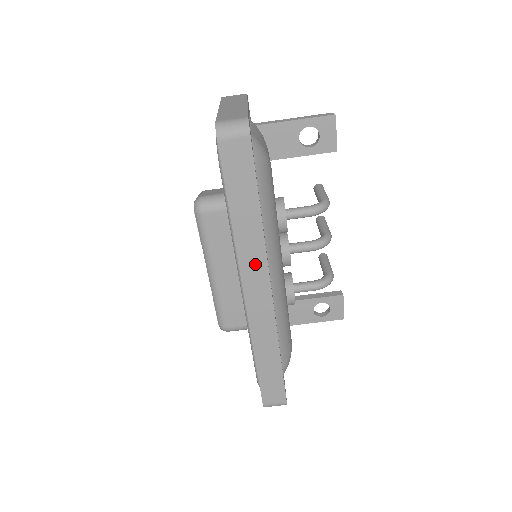
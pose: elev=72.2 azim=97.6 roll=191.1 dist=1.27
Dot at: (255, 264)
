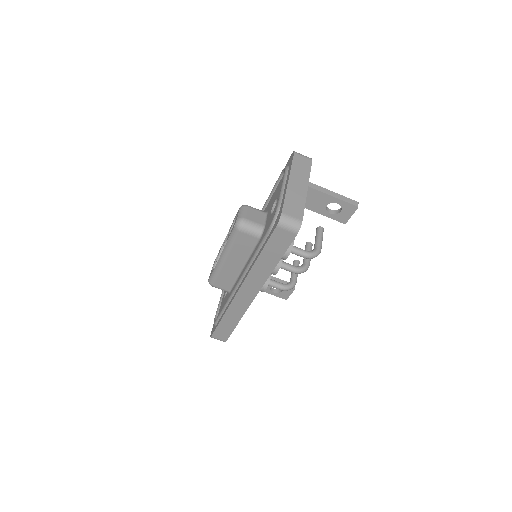
Dot at: (255, 283)
